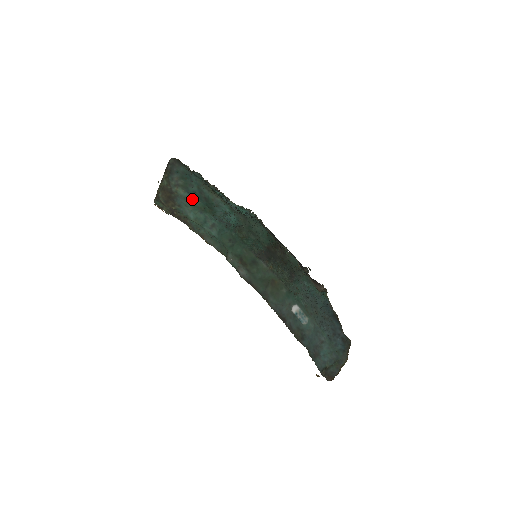
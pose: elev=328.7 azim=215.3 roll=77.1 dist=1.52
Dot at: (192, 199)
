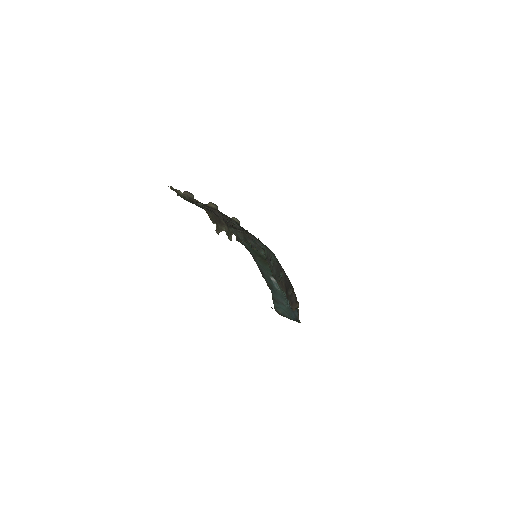
Dot at: occluded
